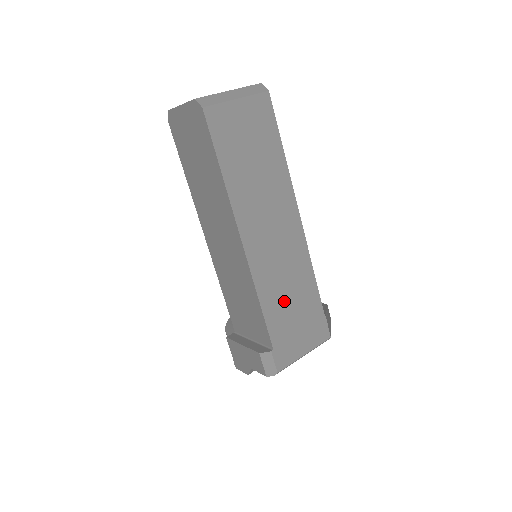
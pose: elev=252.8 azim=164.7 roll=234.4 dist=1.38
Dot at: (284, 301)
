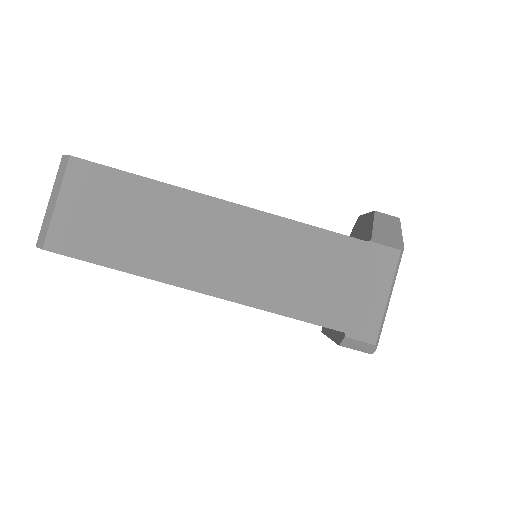
Dot at: (305, 284)
